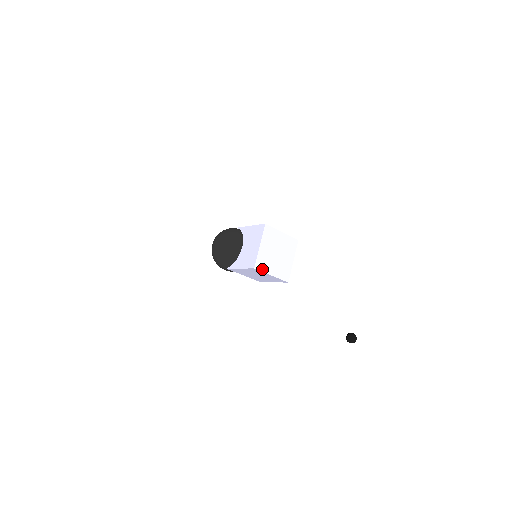
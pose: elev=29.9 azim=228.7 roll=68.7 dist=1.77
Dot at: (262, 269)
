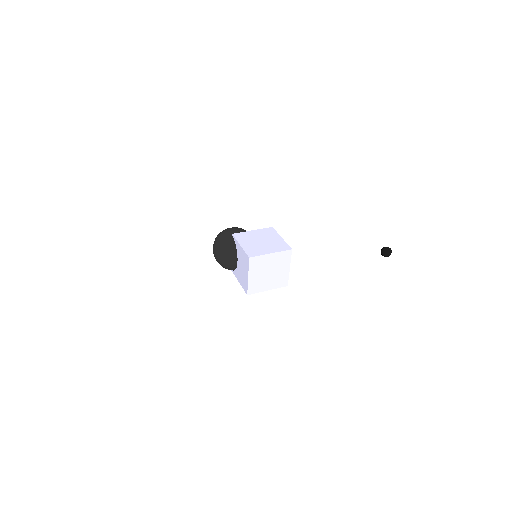
Dot at: (256, 291)
